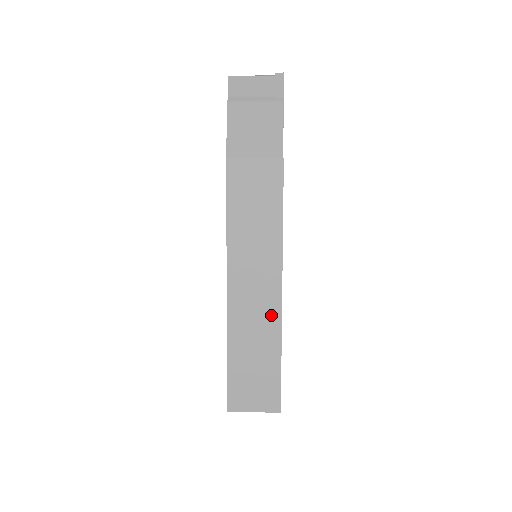
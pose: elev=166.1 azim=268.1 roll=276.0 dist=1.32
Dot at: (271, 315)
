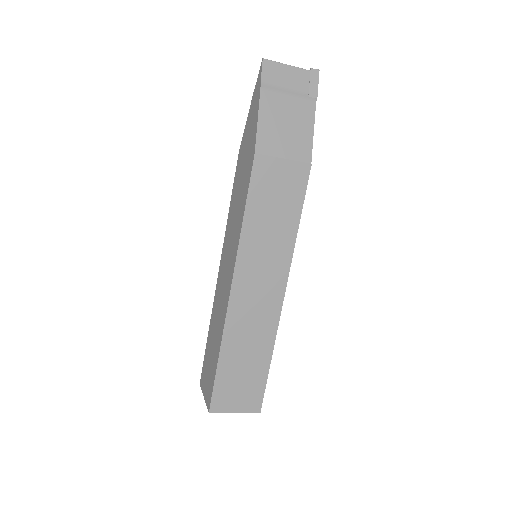
Dot at: (269, 320)
